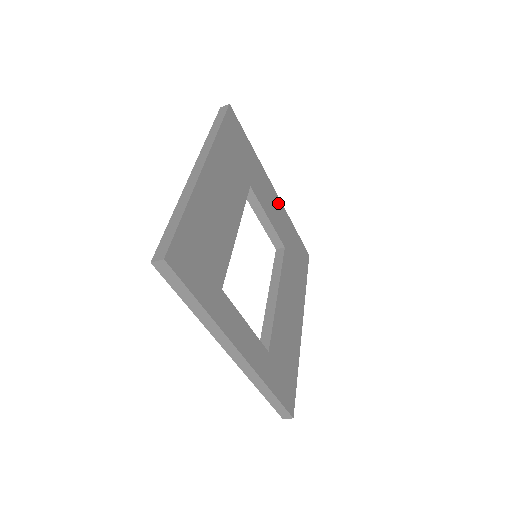
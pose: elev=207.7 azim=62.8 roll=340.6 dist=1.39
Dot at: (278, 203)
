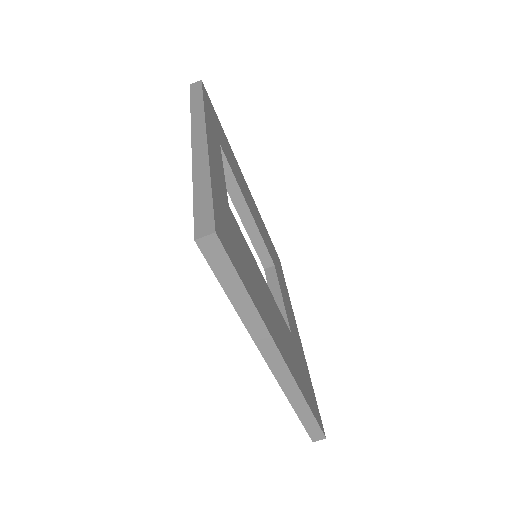
Dot at: (298, 336)
